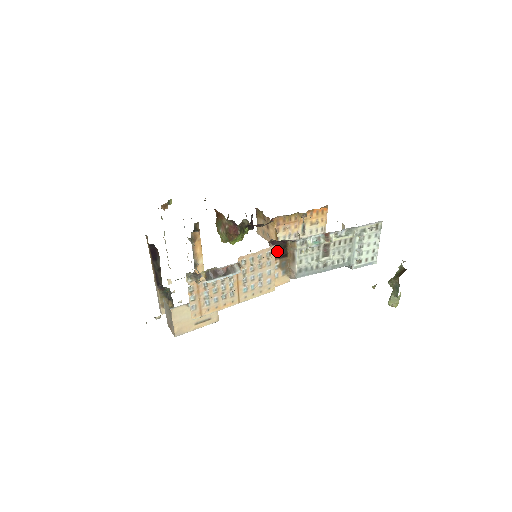
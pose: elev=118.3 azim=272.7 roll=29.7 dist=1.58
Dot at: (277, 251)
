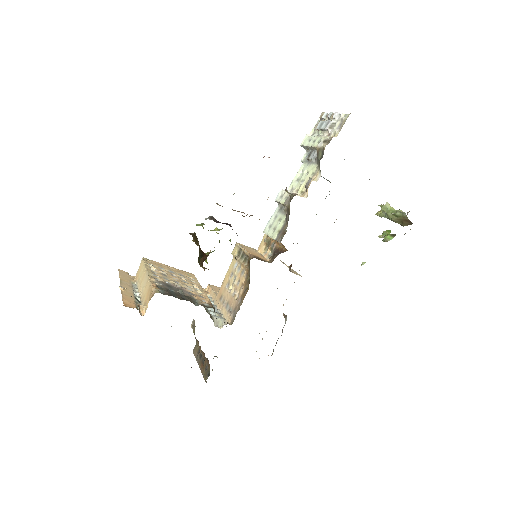
Dot at: occluded
